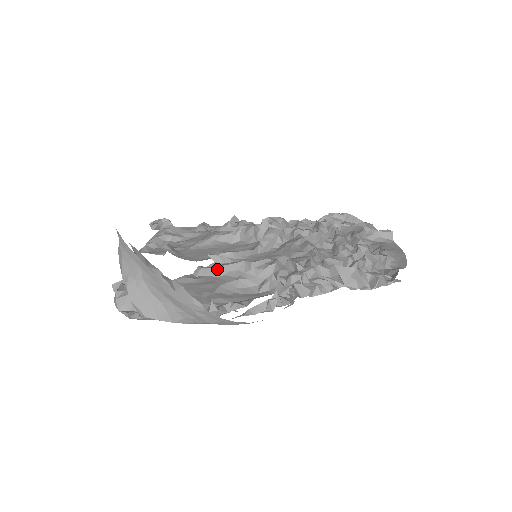
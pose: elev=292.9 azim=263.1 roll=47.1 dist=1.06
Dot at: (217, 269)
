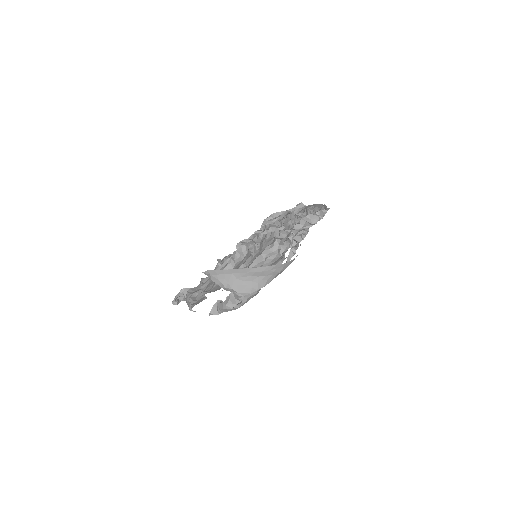
Dot at: occluded
